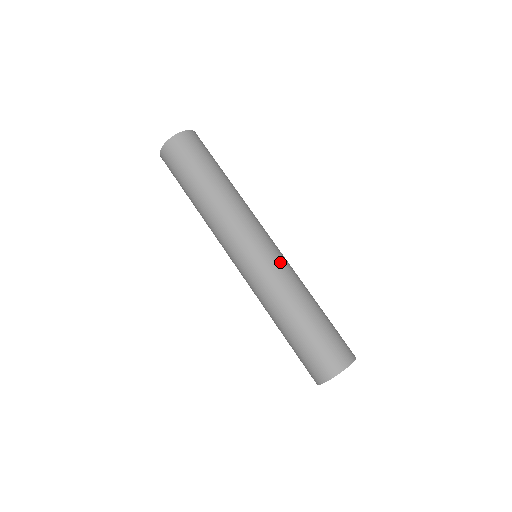
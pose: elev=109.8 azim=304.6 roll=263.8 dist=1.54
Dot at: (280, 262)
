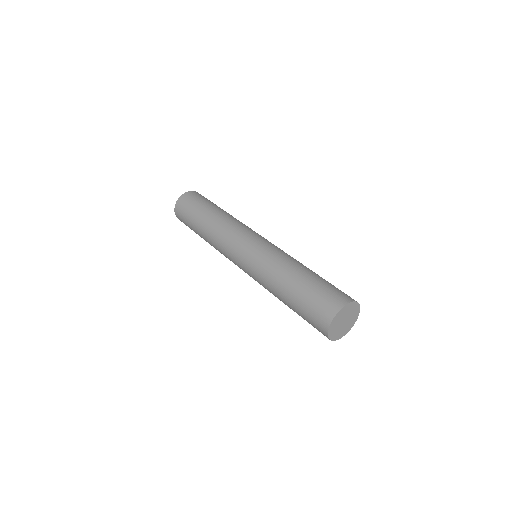
Dot at: (263, 251)
